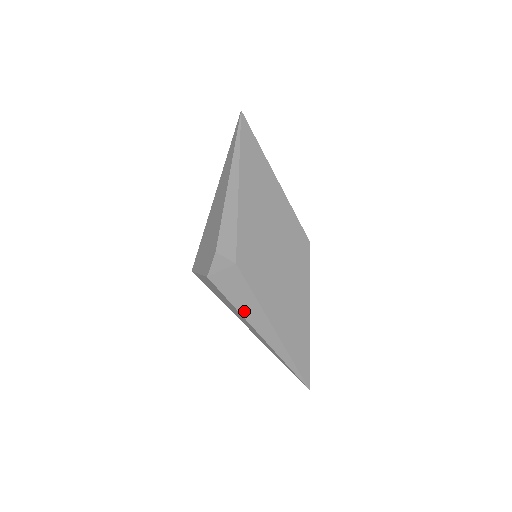
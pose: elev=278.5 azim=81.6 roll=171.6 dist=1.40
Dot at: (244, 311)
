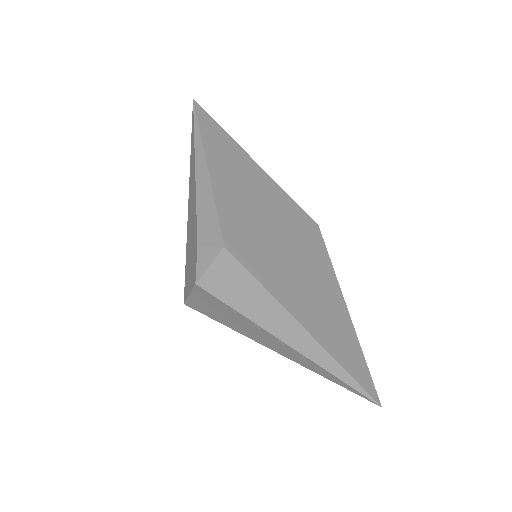
Dot at: (255, 315)
